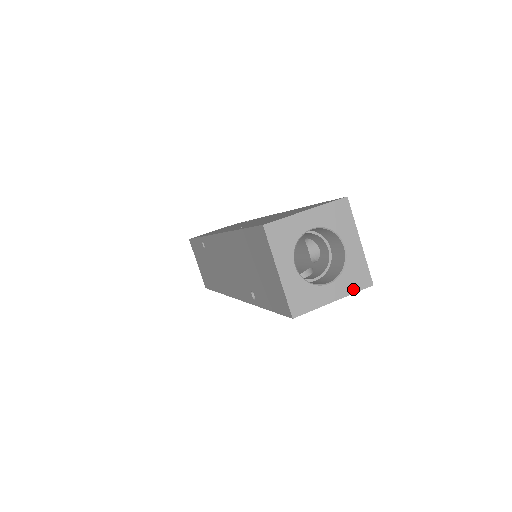
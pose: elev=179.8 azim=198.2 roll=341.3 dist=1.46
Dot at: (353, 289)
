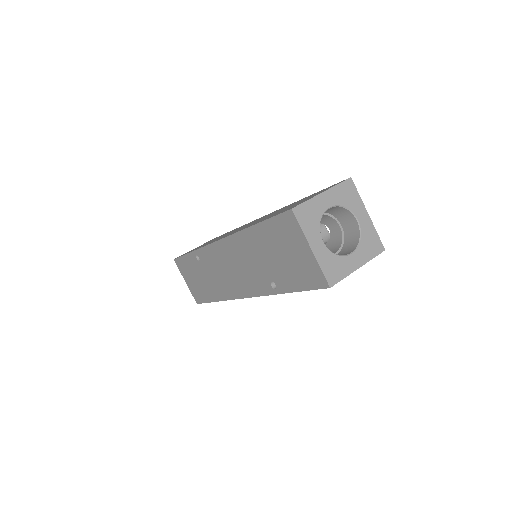
Dot at: (371, 255)
